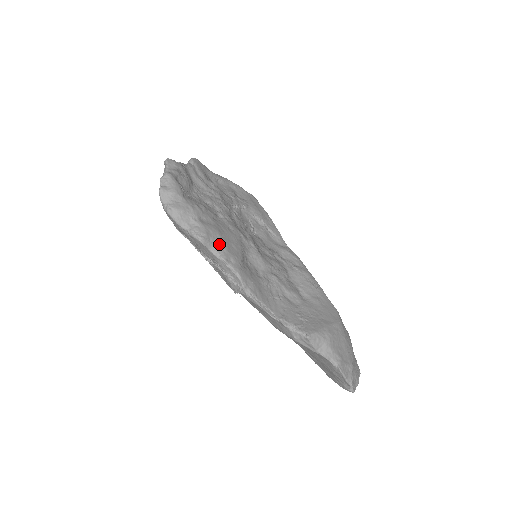
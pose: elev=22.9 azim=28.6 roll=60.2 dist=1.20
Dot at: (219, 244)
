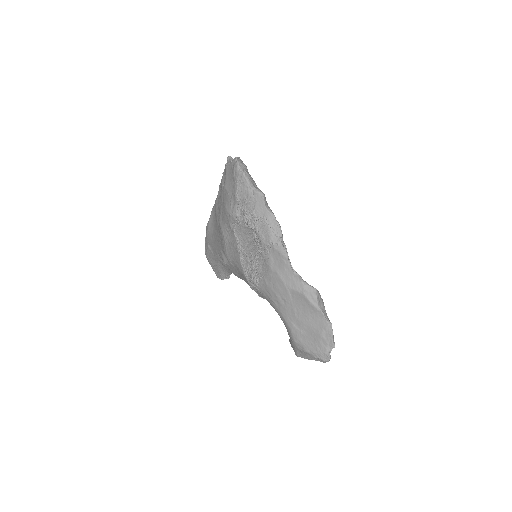
Dot at: (269, 207)
